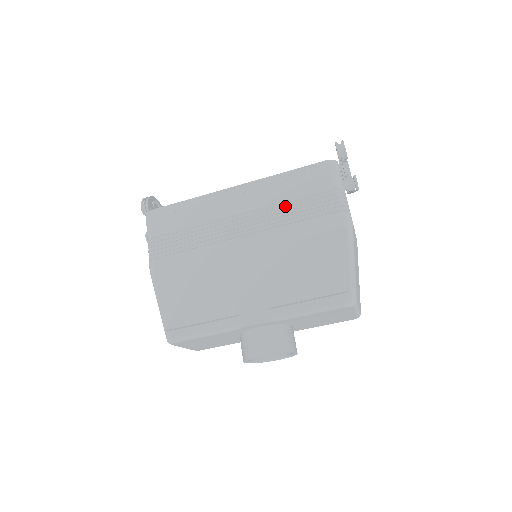
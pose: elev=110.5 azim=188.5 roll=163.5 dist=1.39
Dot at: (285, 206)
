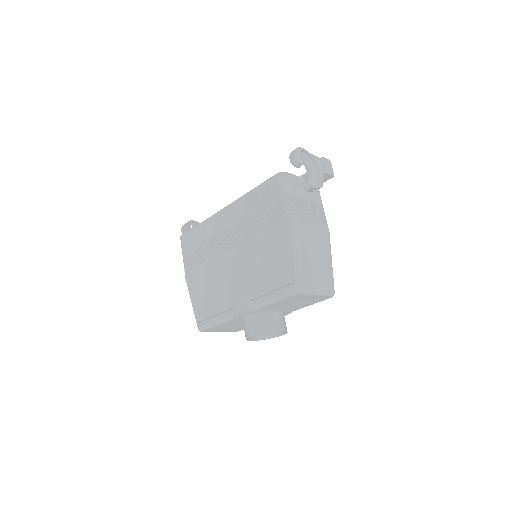
Dot at: (253, 218)
